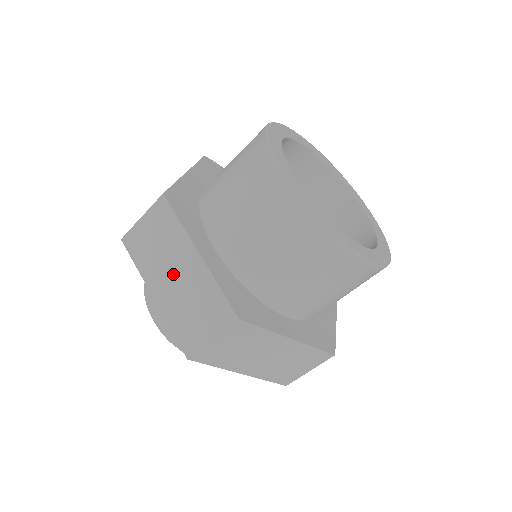
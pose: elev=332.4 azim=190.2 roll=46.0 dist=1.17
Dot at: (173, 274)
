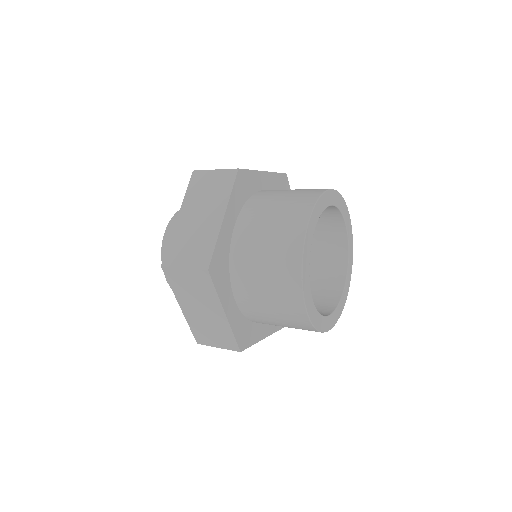
Dot at: (200, 215)
